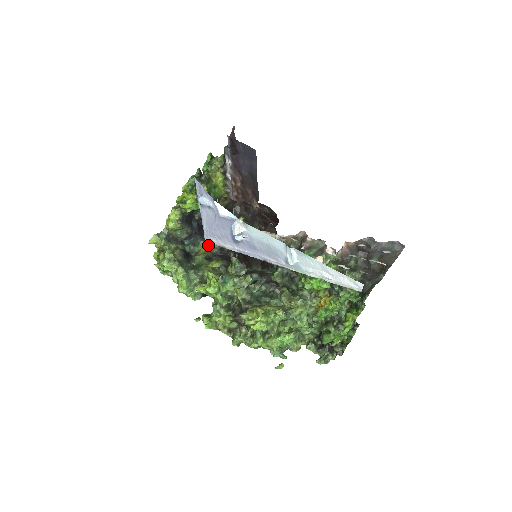
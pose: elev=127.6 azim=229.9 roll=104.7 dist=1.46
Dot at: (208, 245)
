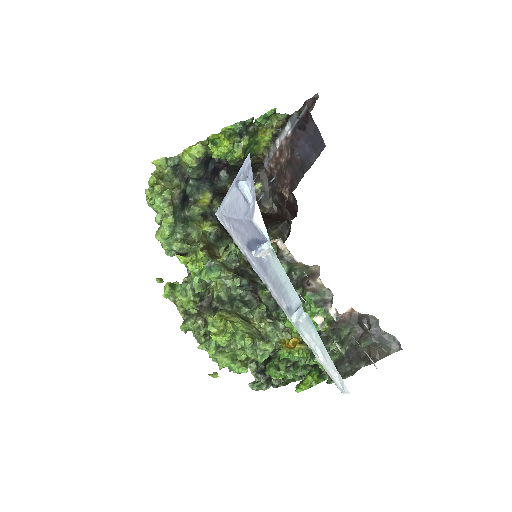
Dot at: (212, 199)
